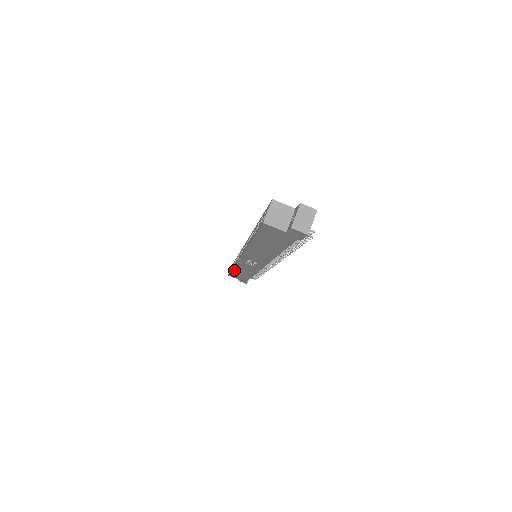
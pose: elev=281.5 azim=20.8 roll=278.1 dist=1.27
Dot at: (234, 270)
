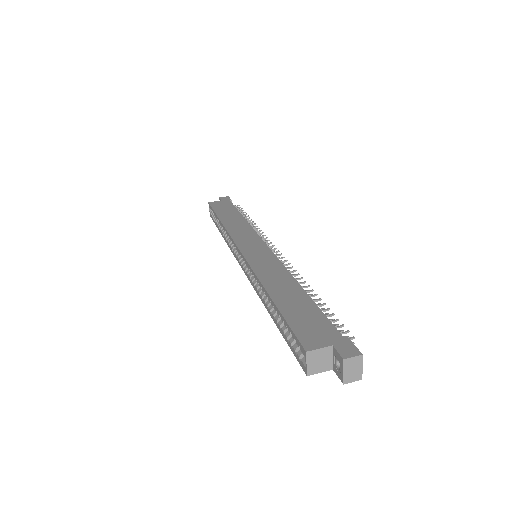
Dot at: occluded
